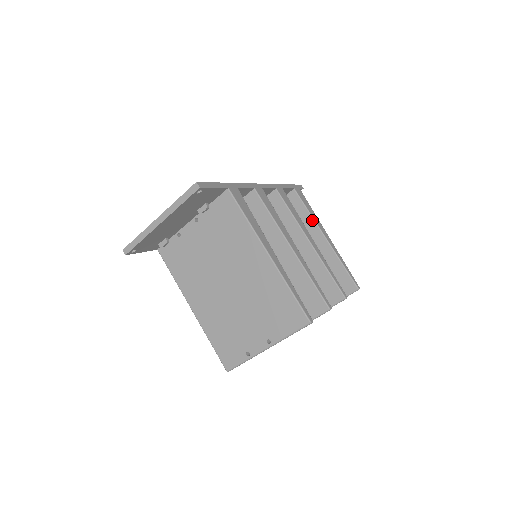
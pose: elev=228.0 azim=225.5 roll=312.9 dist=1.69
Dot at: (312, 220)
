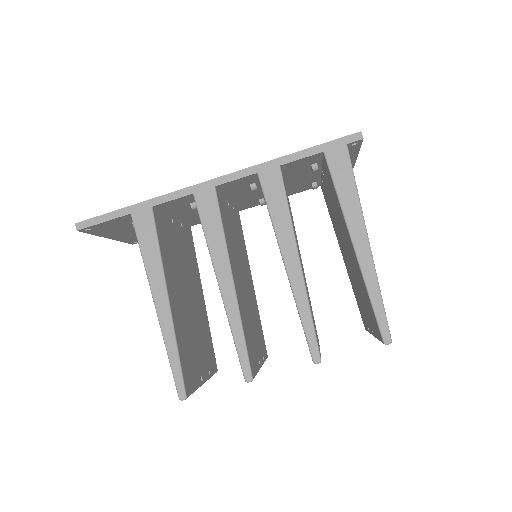
Dot at: (341, 210)
